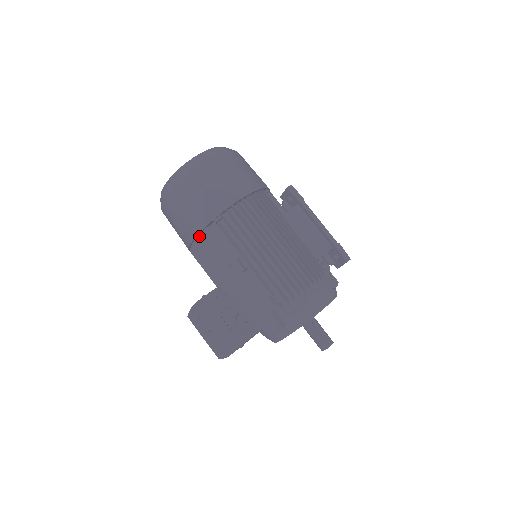
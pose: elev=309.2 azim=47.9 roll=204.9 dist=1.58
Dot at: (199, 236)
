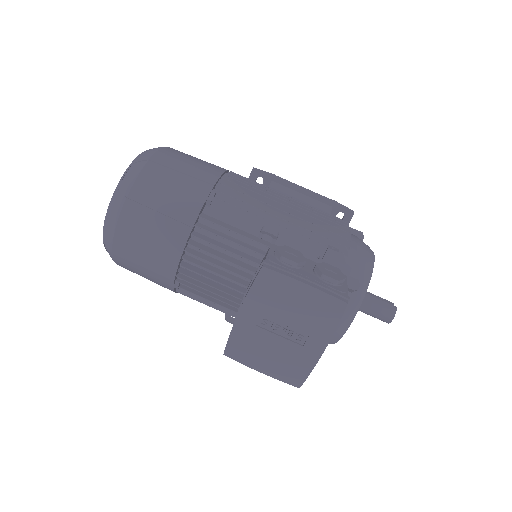
Dot at: (193, 232)
